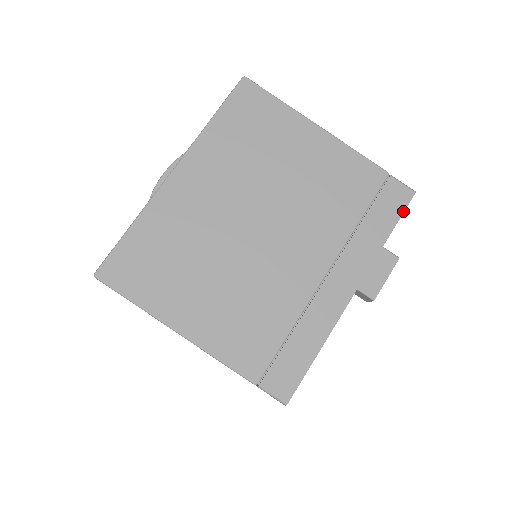
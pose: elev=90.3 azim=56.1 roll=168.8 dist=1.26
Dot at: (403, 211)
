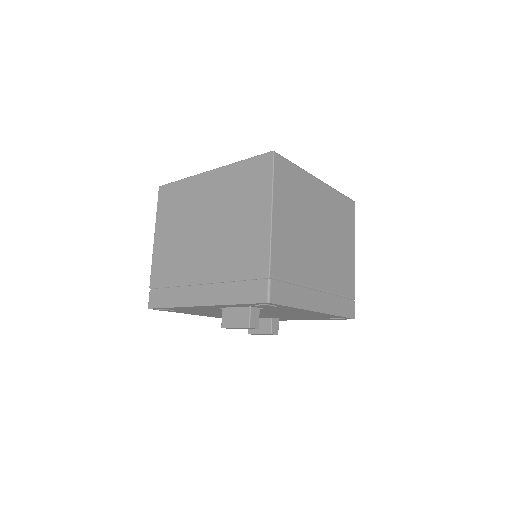
Dot at: (252, 303)
